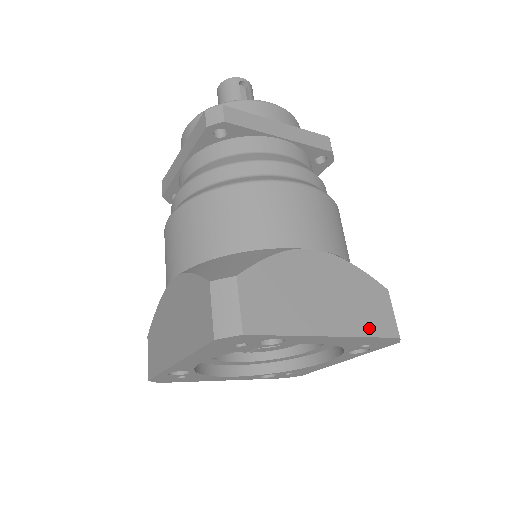
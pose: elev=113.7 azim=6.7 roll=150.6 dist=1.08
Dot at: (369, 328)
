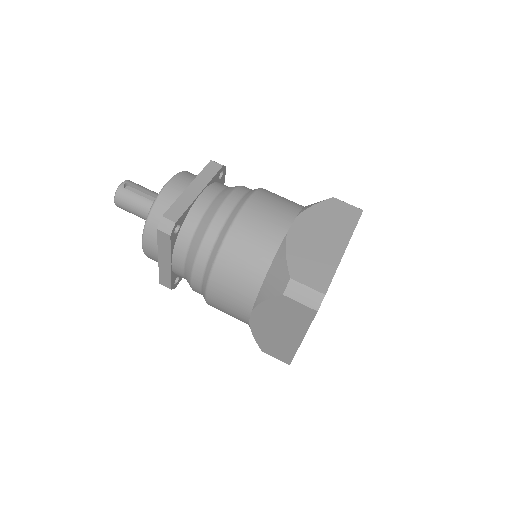
Dot at: (350, 224)
